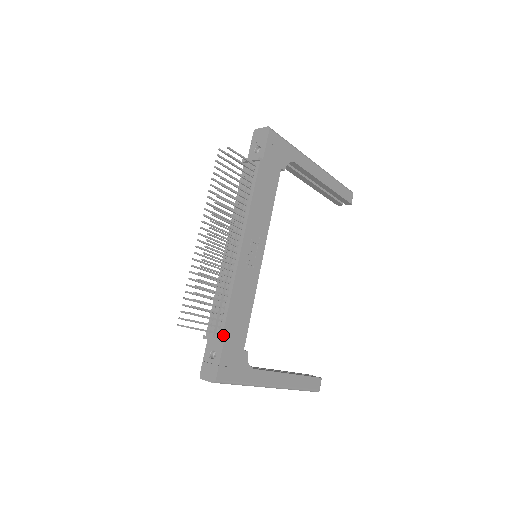
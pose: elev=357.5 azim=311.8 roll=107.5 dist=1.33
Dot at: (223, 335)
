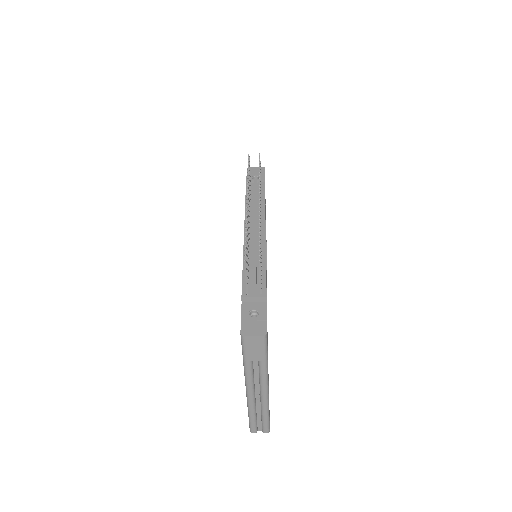
Dot at: (266, 294)
